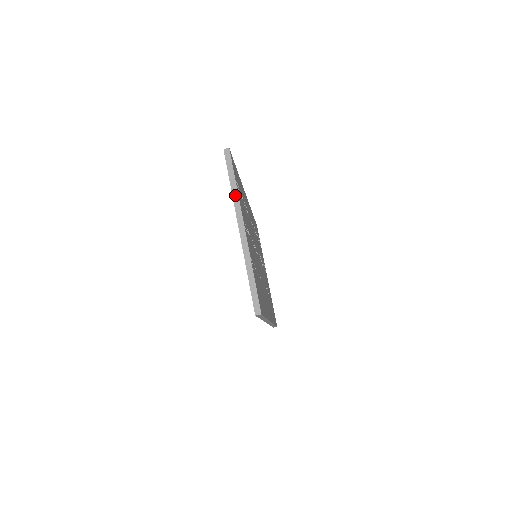
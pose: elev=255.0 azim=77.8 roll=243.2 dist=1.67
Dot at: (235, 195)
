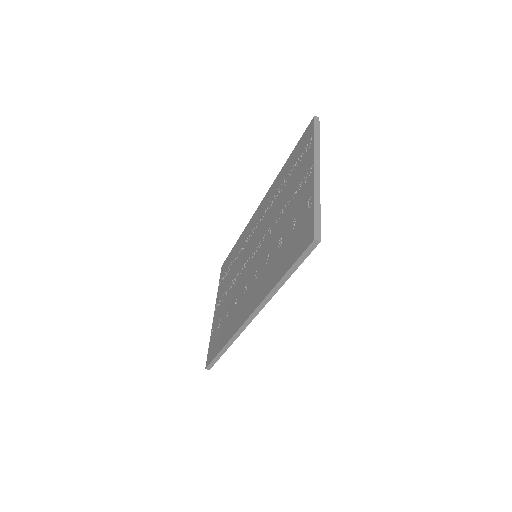
Dot at: (317, 147)
